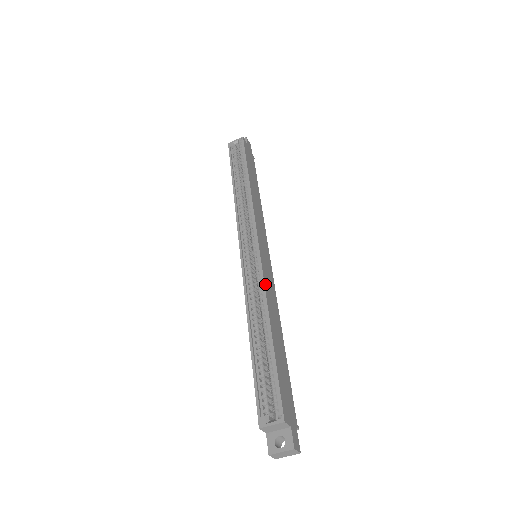
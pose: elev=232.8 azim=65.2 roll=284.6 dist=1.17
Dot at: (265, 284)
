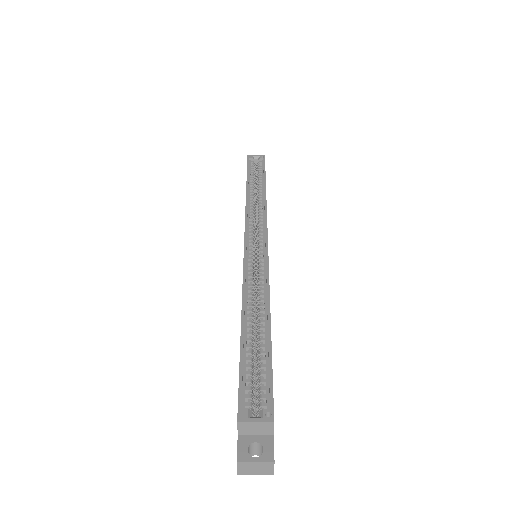
Dot at: occluded
